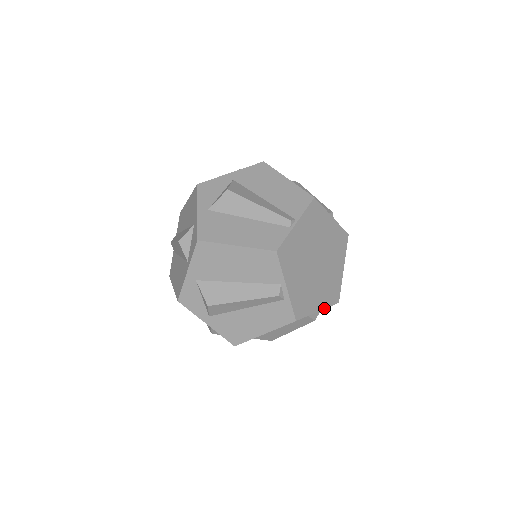
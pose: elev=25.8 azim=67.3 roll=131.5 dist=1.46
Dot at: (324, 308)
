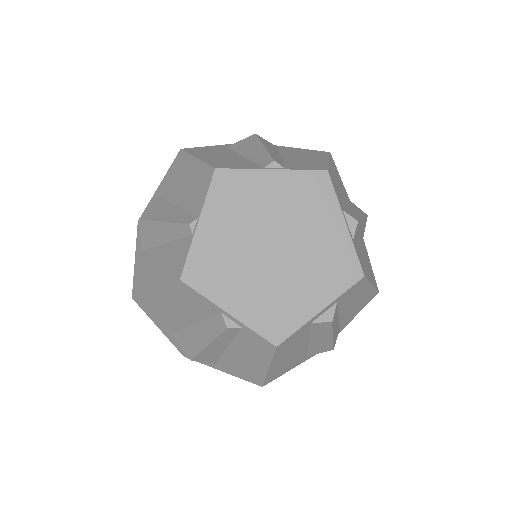
Dot at: (332, 300)
